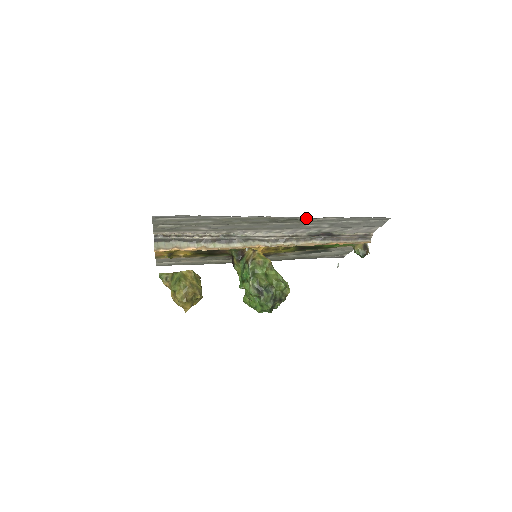
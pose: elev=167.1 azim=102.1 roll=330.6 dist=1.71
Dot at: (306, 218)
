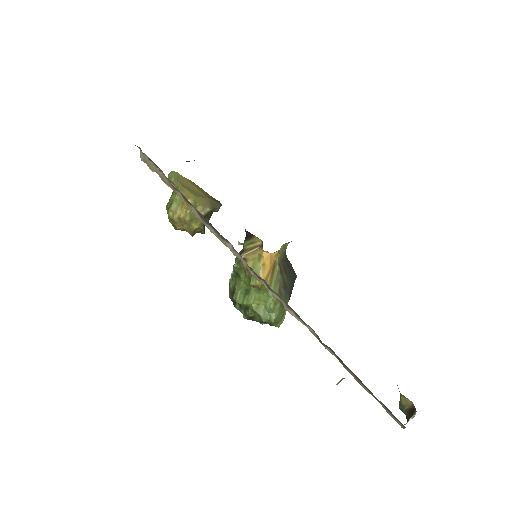
Dot at: occluded
